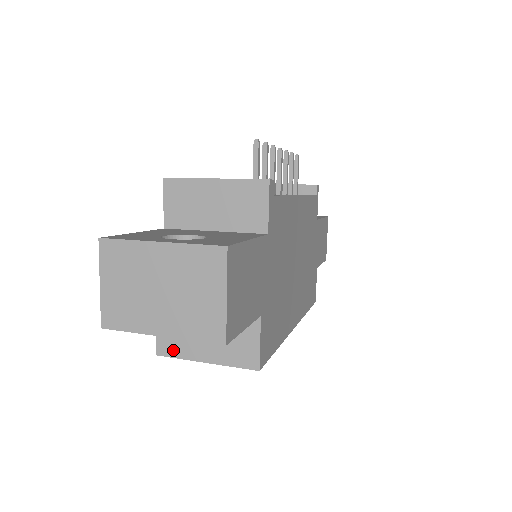
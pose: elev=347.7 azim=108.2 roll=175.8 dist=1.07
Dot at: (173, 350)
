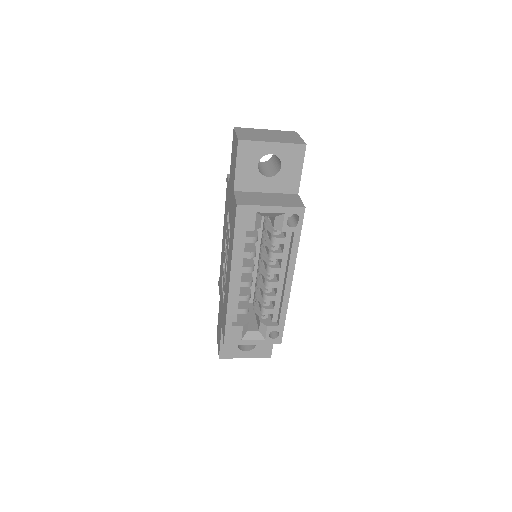
Dot at: (248, 203)
